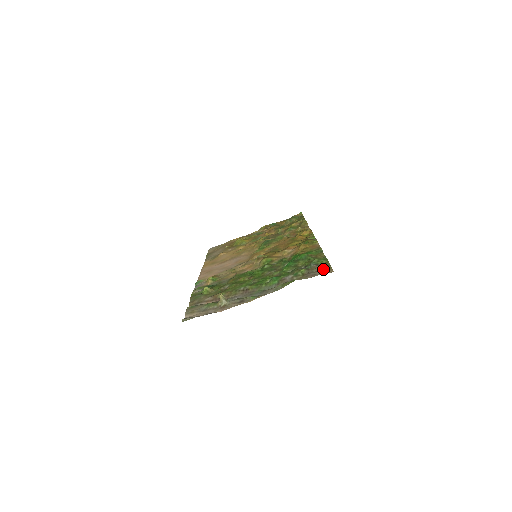
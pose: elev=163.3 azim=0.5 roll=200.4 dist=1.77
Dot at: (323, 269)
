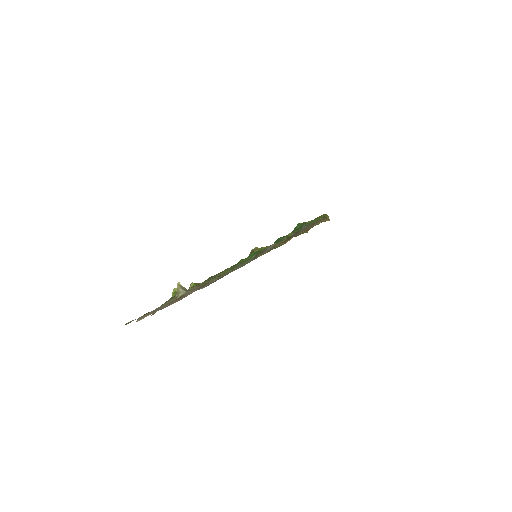
Dot at: (314, 223)
